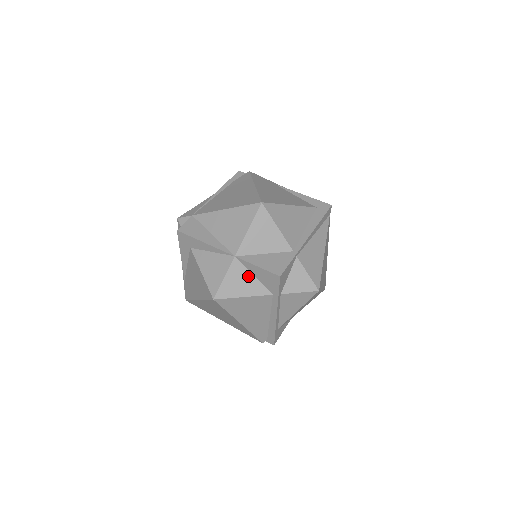
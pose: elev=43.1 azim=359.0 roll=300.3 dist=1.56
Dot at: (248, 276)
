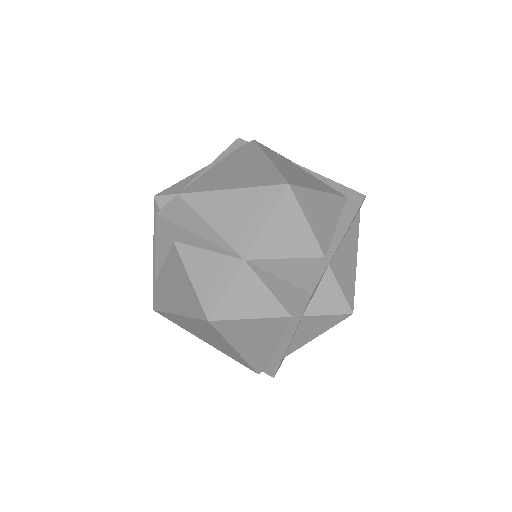
Dot at: (260, 289)
